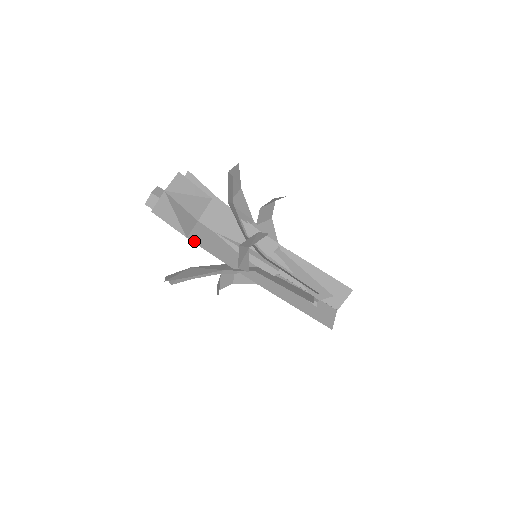
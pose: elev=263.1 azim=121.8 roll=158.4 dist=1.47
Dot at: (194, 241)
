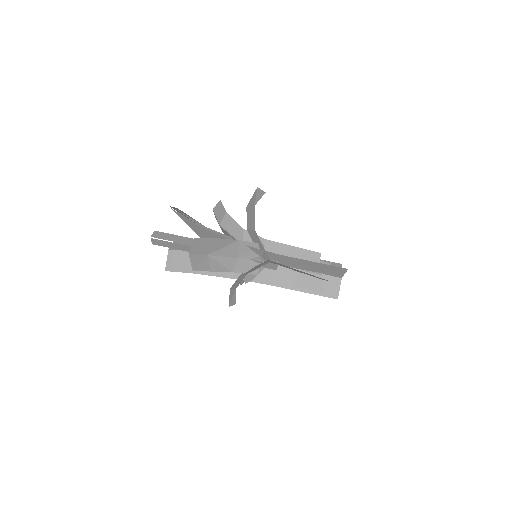
Dot at: (206, 230)
